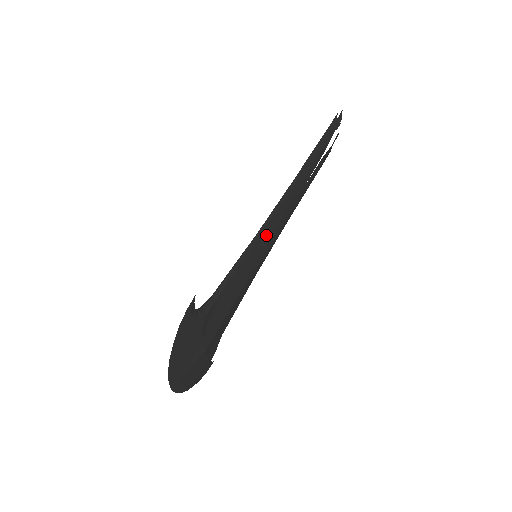
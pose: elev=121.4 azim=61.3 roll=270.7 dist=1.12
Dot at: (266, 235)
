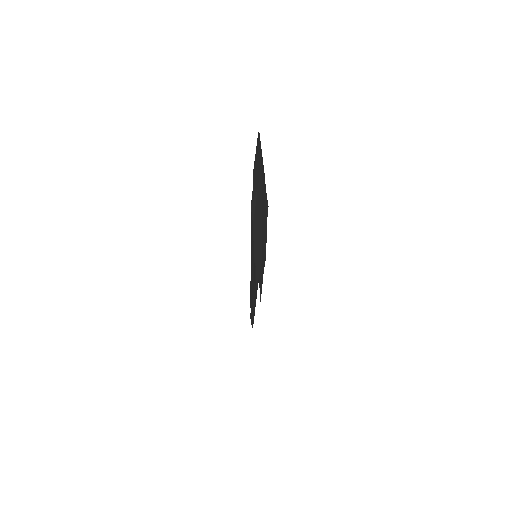
Dot at: occluded
